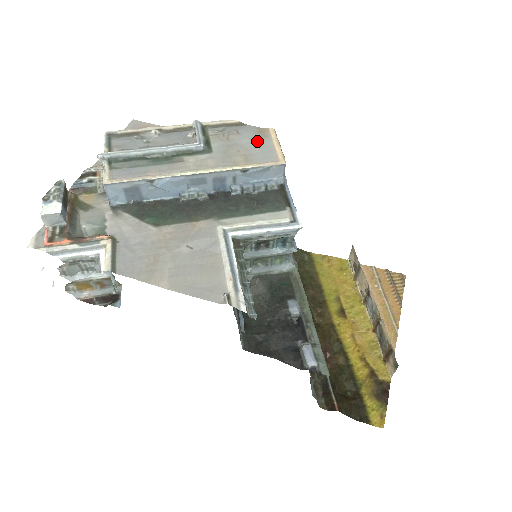
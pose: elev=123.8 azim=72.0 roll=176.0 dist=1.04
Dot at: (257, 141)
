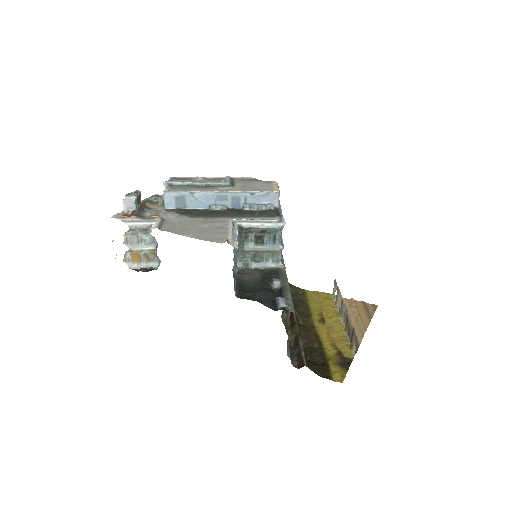
Dot at: (264, 185)
